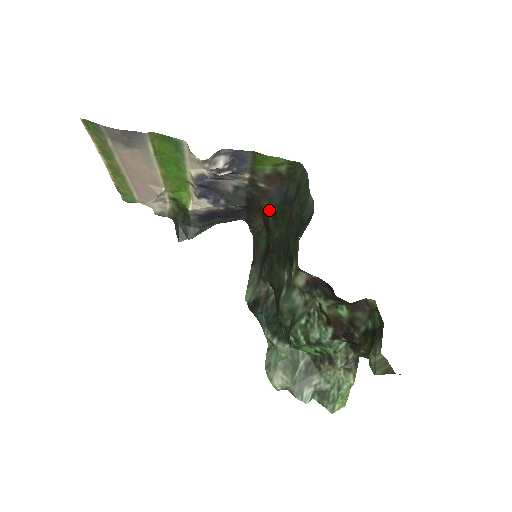
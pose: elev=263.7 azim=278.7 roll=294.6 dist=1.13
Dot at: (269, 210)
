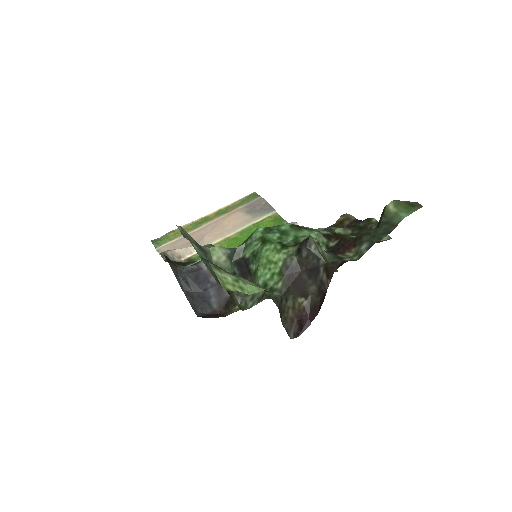
Dot at: occluded
